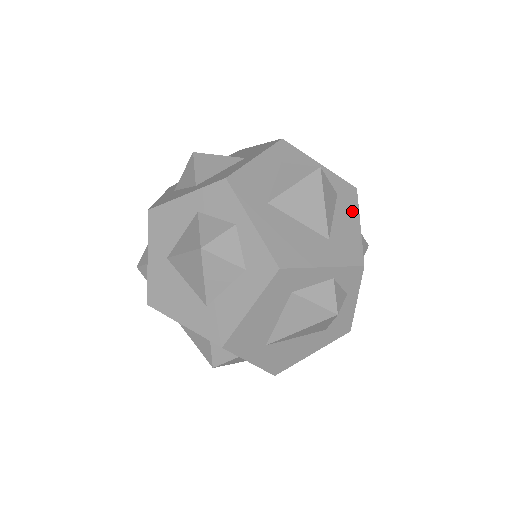
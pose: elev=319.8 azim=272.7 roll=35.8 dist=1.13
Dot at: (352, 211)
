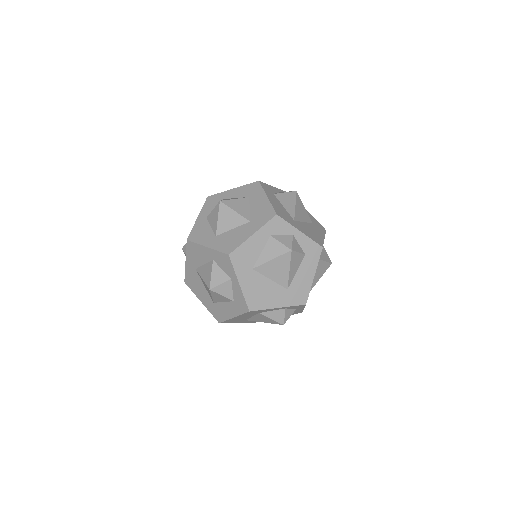
Dot at: (312, 266)
